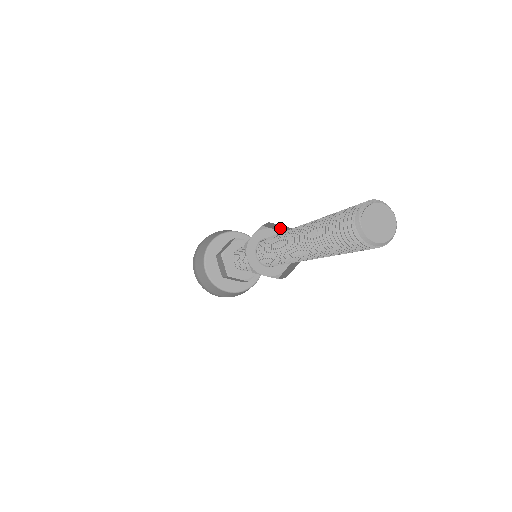
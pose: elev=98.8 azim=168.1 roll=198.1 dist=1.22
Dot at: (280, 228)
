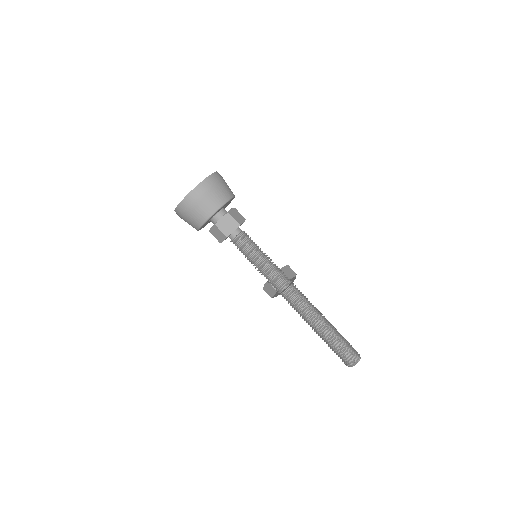
Dot at: occluded
